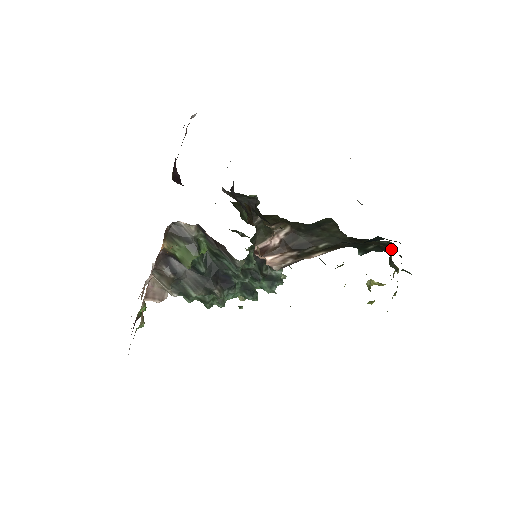
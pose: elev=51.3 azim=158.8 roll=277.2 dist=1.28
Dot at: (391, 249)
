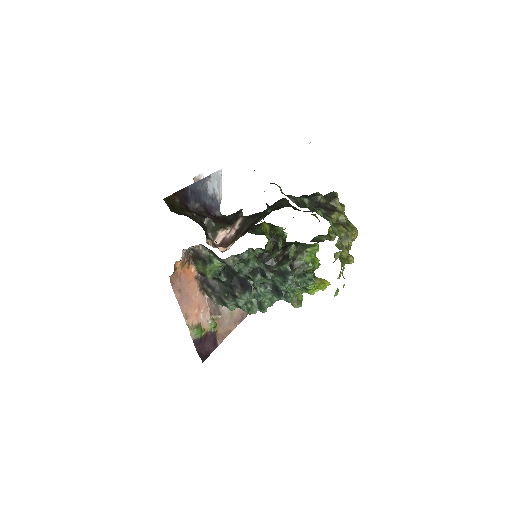
Dot at: (315, 197)
